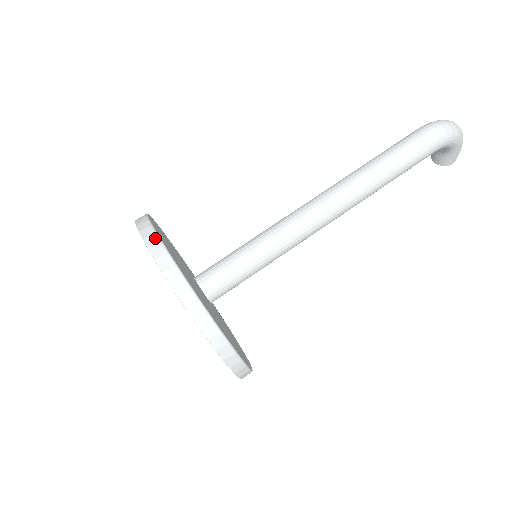
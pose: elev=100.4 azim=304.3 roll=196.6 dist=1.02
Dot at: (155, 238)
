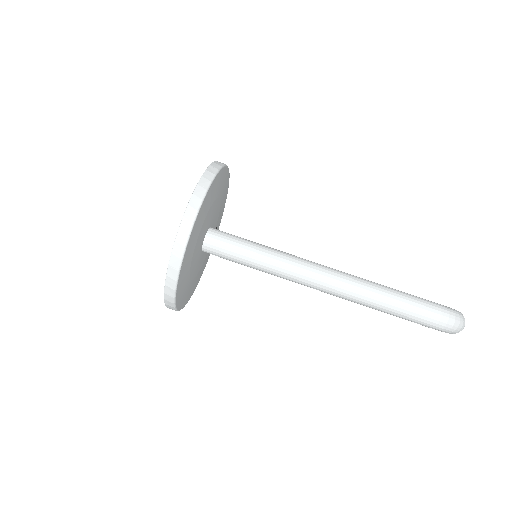
Dot at: (194, 214)
